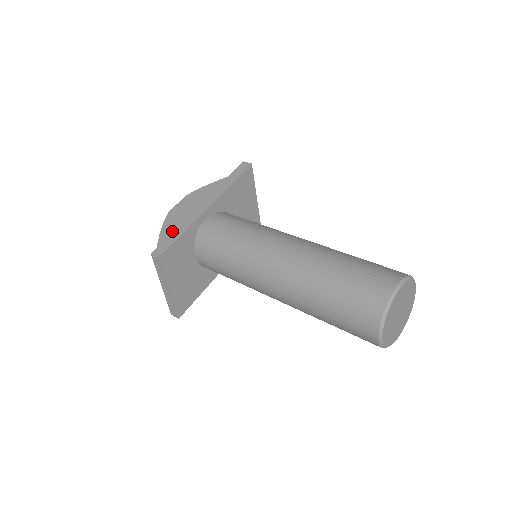
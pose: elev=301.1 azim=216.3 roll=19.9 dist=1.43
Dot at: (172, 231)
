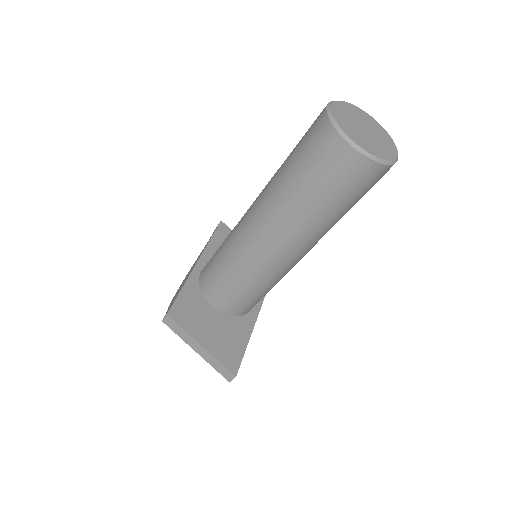
Dot at: (175, 297)
